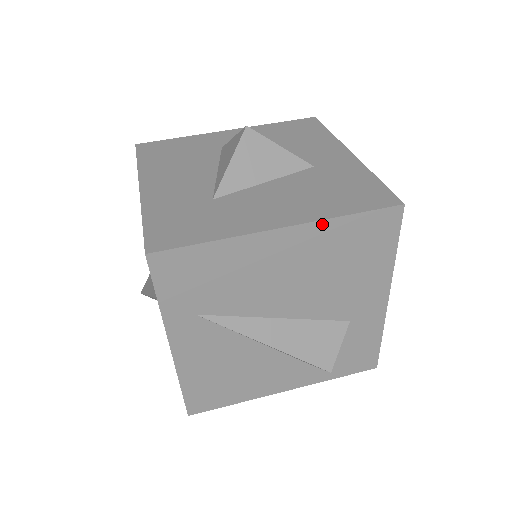
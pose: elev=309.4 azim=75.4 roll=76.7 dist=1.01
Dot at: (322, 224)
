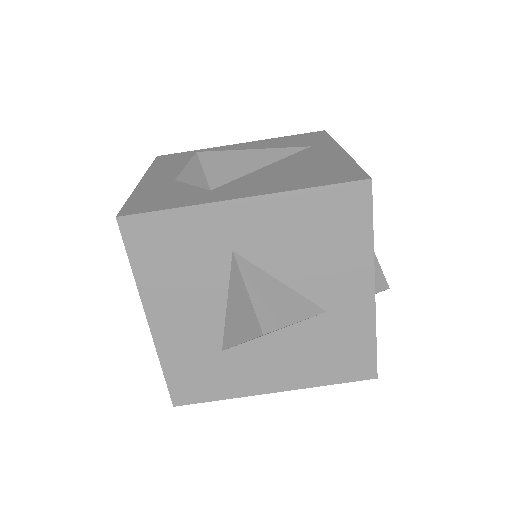
Dot at: (307, 385)
